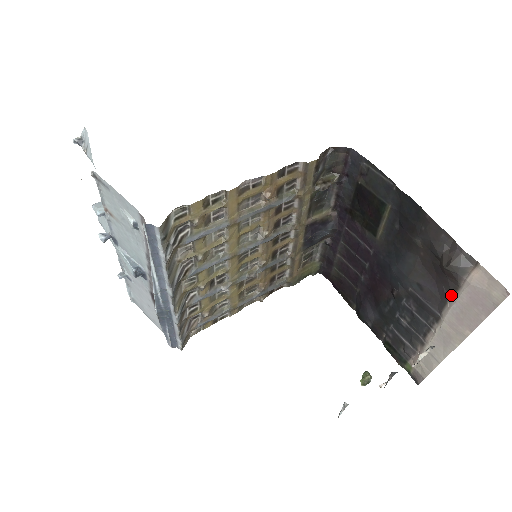
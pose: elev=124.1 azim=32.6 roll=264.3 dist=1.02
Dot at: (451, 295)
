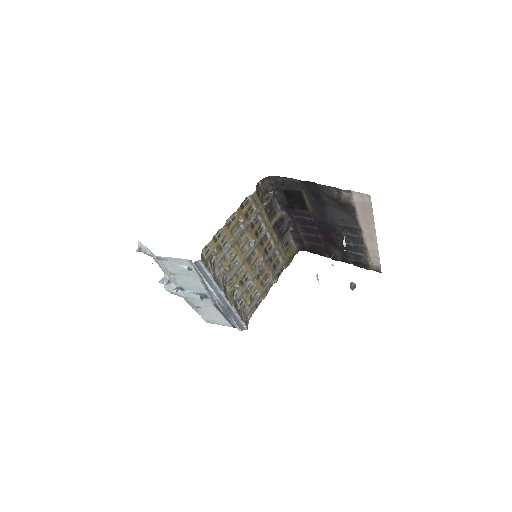
Dot at: (355, 214)
